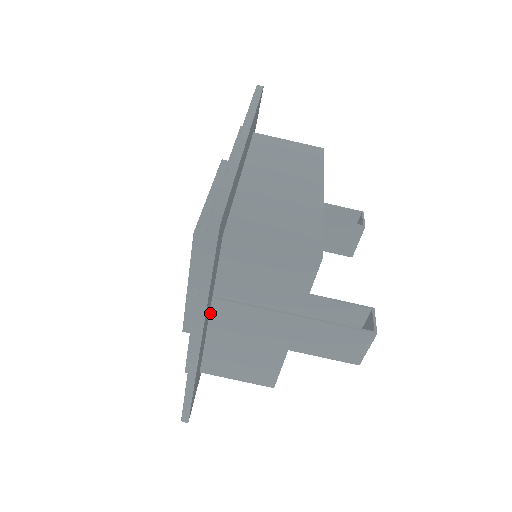
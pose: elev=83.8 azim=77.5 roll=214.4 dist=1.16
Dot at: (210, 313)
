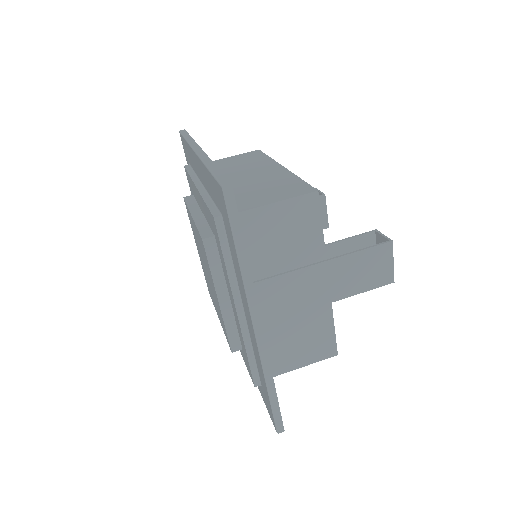
Dot at: occluded
